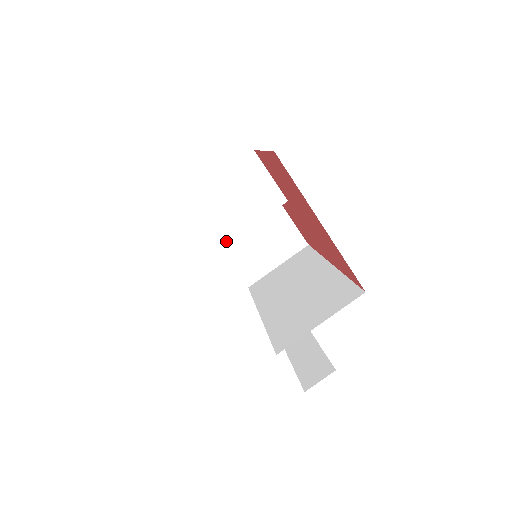
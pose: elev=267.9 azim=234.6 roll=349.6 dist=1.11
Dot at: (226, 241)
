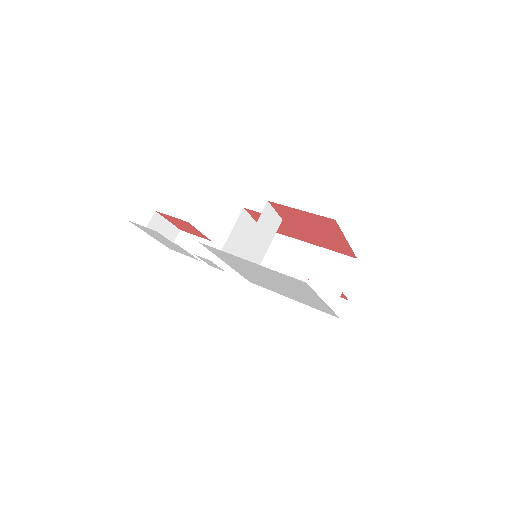
Dot at: (260, 262)
